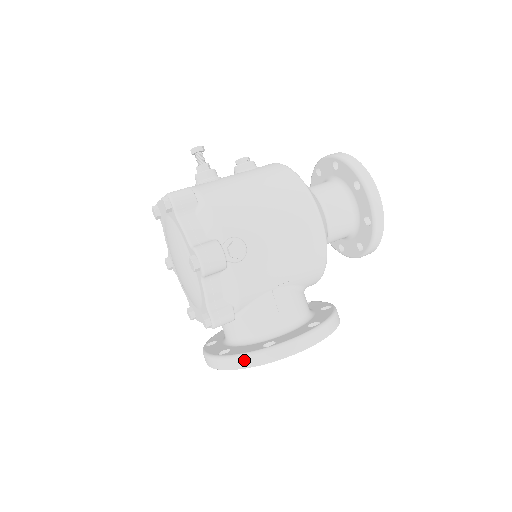
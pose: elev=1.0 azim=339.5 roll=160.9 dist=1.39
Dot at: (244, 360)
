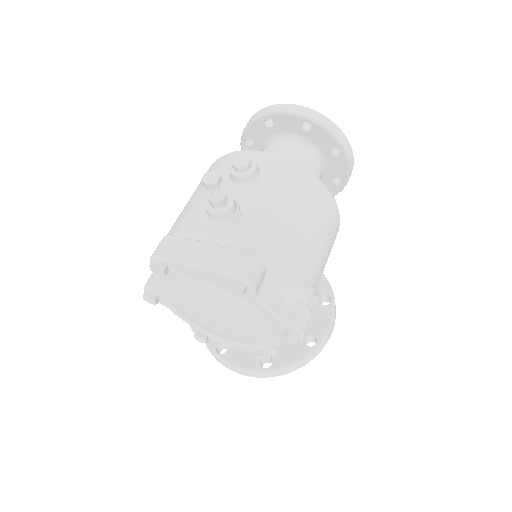
Dot at: (298, 365)
